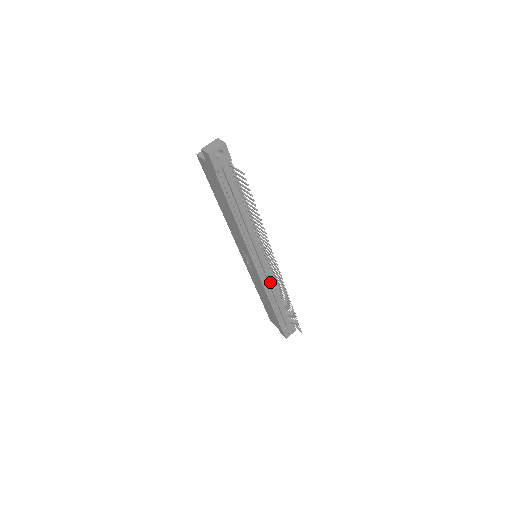
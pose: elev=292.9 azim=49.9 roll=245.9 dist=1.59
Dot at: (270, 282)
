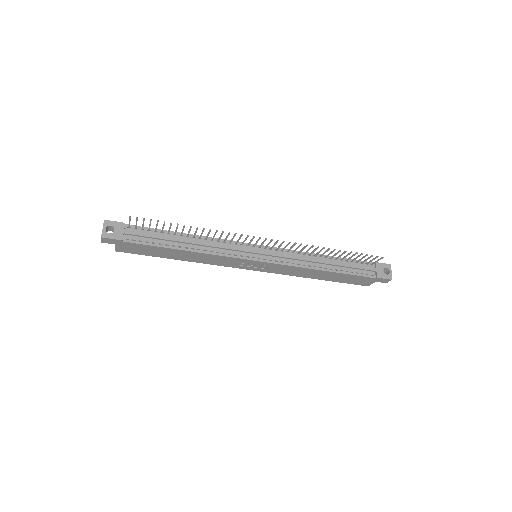
Dot at: (293, 257)
